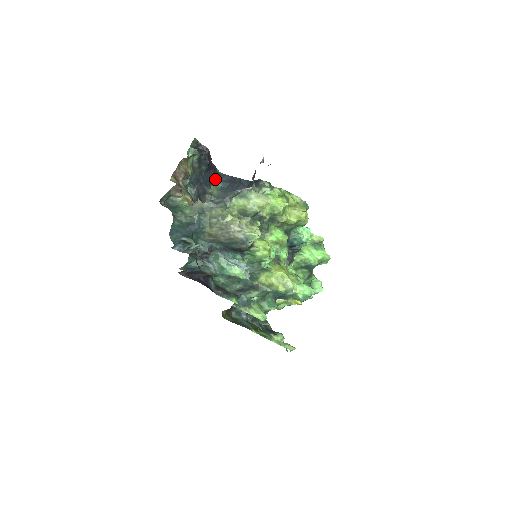
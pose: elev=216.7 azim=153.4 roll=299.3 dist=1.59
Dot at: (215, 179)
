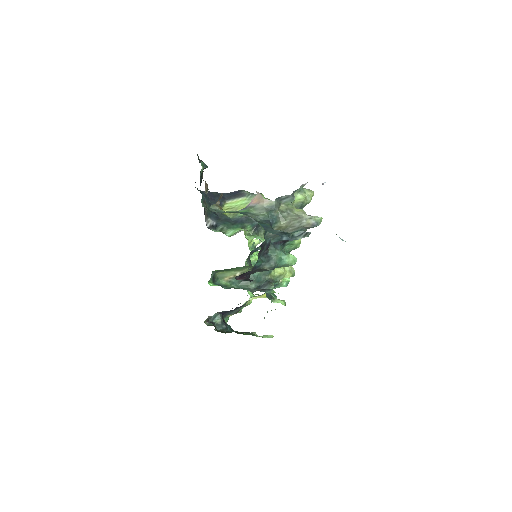
Dot at: occluded
